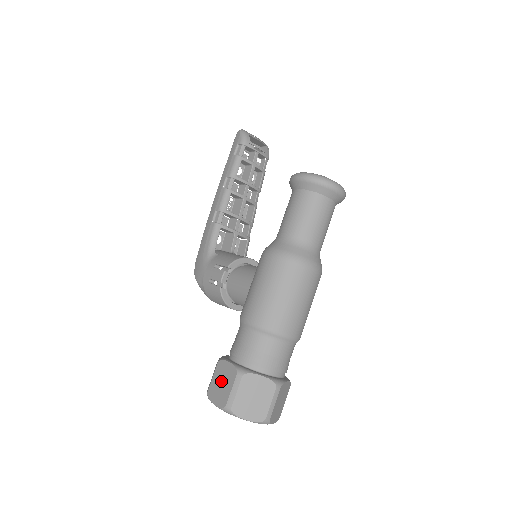
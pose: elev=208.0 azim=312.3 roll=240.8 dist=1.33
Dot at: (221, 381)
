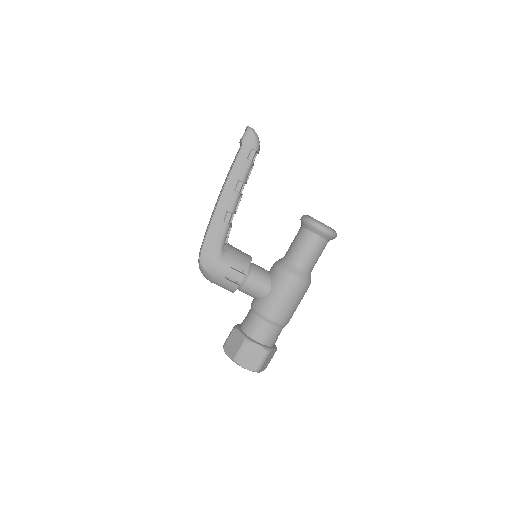
Dot at: (251, 356)
